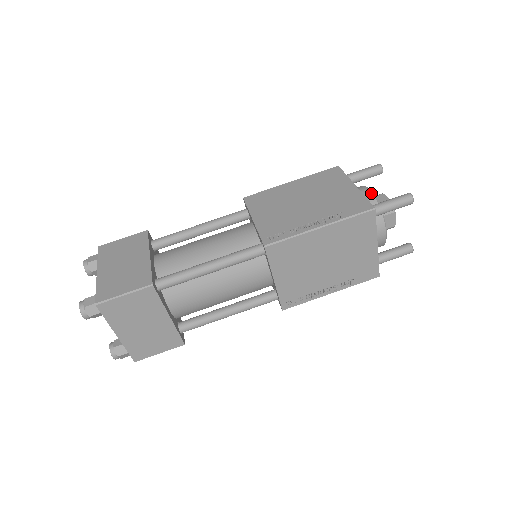
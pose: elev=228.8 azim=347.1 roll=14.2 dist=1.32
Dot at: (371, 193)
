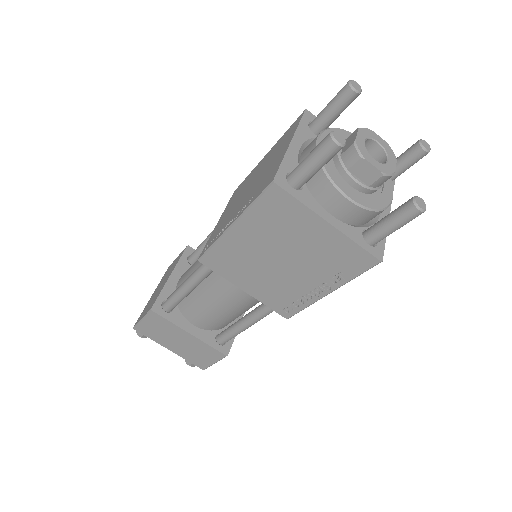
Dot at: (314, 144)
